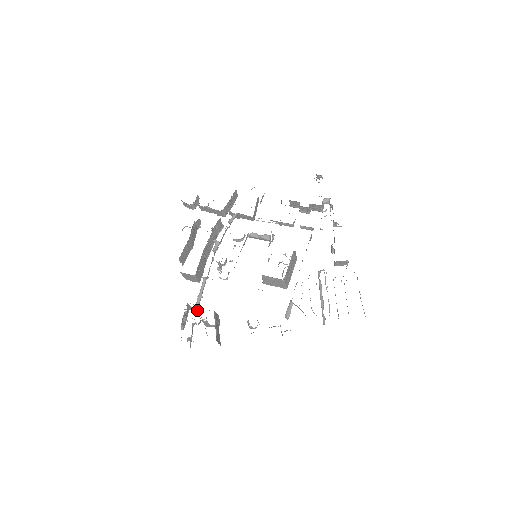
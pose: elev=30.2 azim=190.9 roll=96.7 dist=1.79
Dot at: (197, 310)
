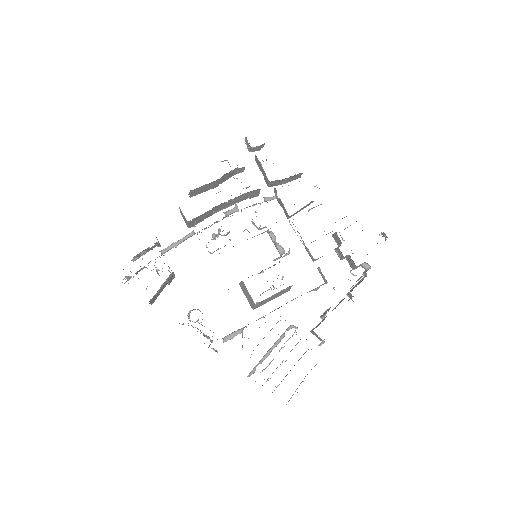
Dot at: (161, 255)
